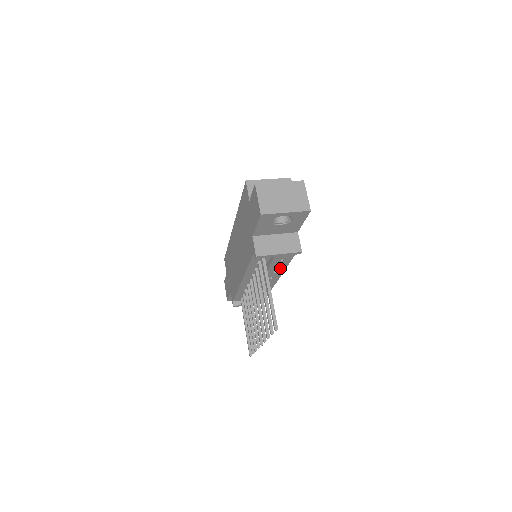
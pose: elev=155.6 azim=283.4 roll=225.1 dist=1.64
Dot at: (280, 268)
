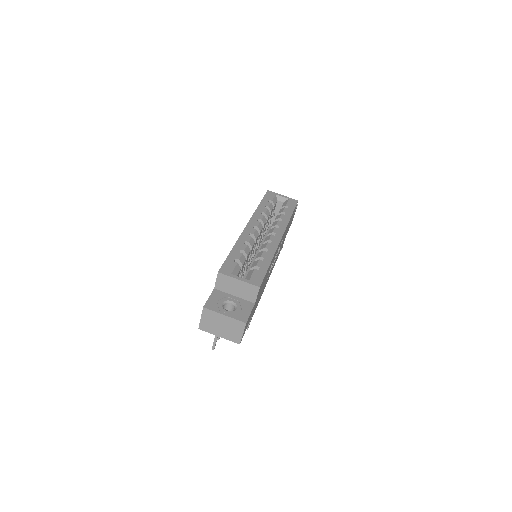
Dot at: occluded
